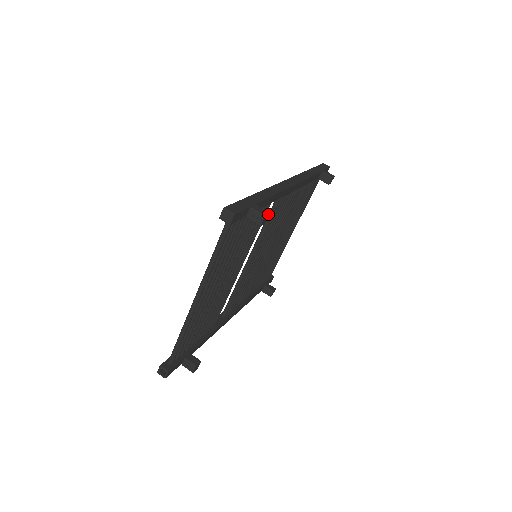
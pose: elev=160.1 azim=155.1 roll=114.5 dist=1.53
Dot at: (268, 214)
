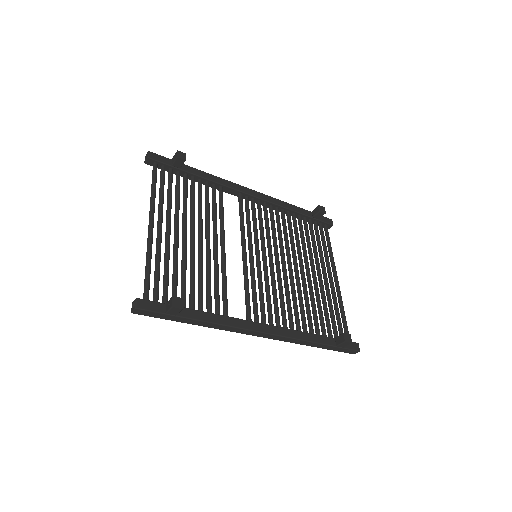
Dot at: (183, 153)
